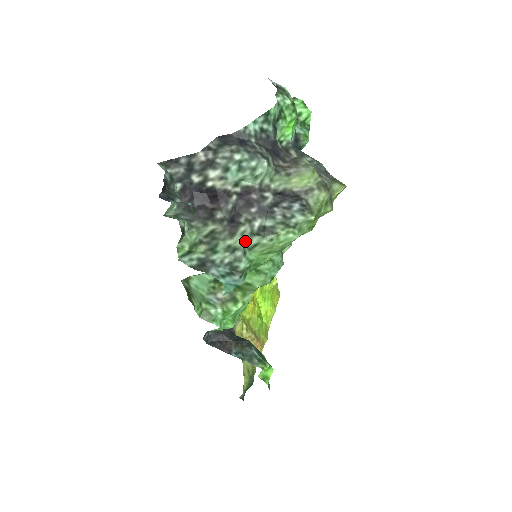
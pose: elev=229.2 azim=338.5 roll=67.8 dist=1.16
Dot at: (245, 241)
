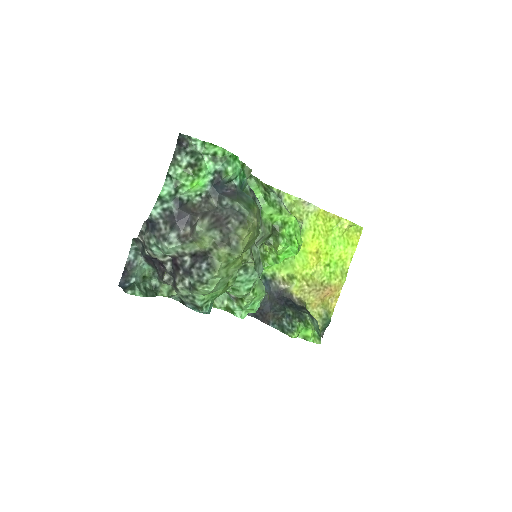
Dot at: (188, 291)
